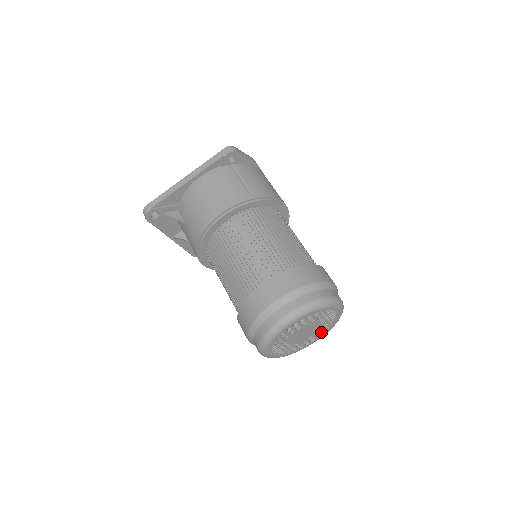
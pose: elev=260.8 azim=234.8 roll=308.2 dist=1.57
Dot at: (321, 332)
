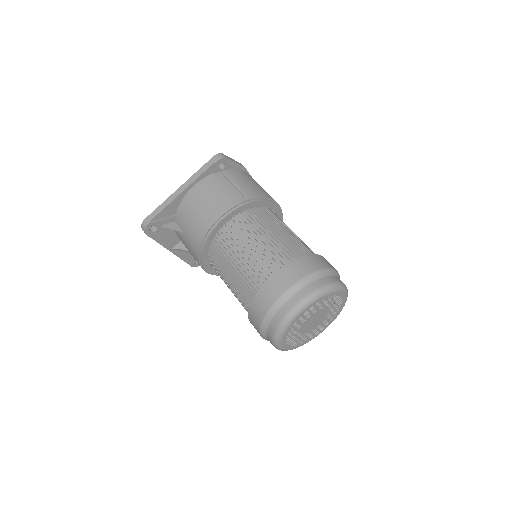
Dot at: (329, 319)
